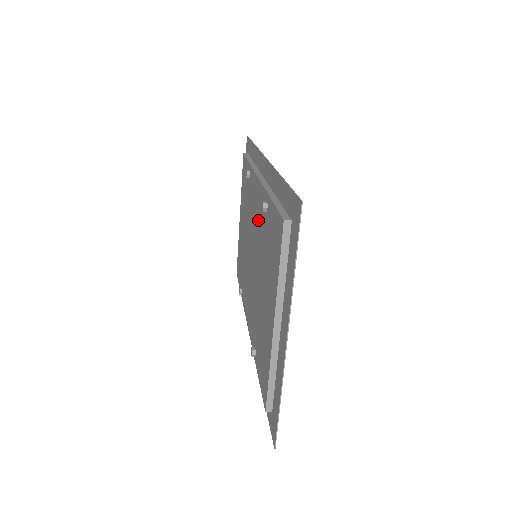
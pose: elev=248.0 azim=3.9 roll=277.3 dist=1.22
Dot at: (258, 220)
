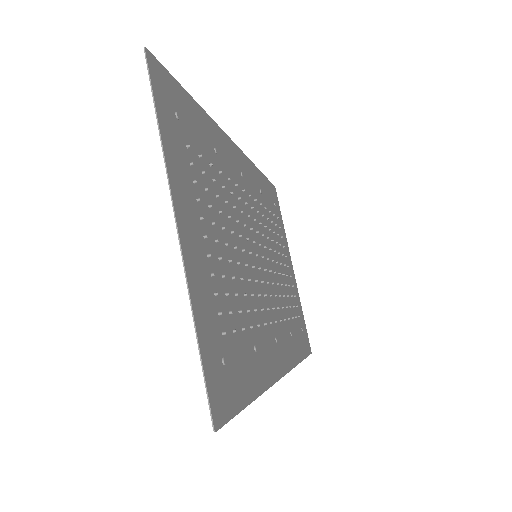
Dot at: occluded
